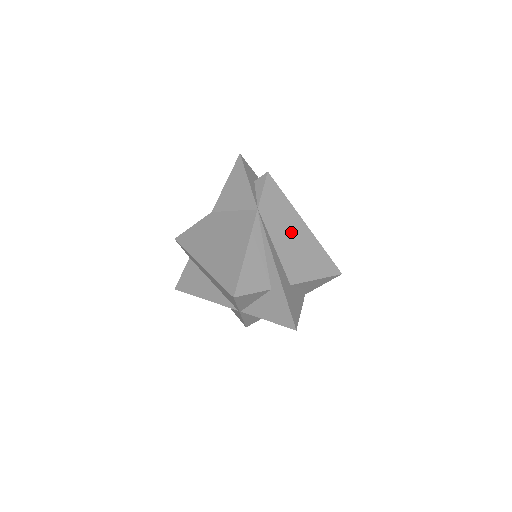
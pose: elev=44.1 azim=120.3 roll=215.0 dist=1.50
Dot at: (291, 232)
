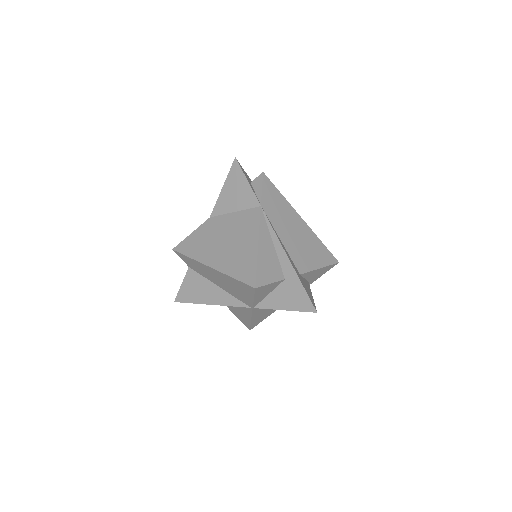
Dot at: (292, 226)
